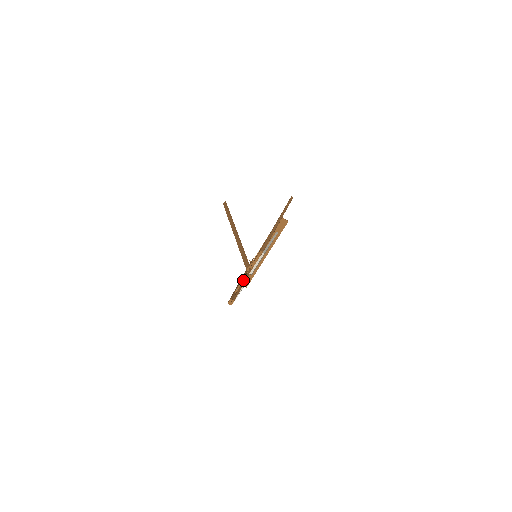
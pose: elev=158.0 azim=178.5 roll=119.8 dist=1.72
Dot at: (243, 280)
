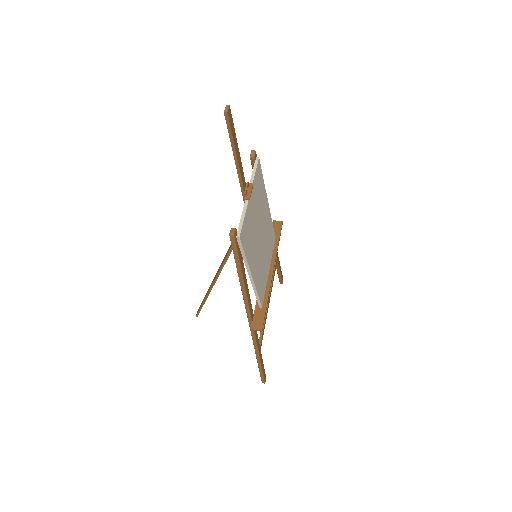
Dot at: occluded
